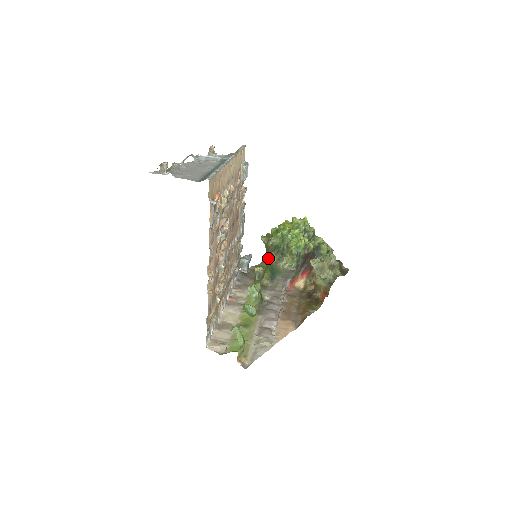
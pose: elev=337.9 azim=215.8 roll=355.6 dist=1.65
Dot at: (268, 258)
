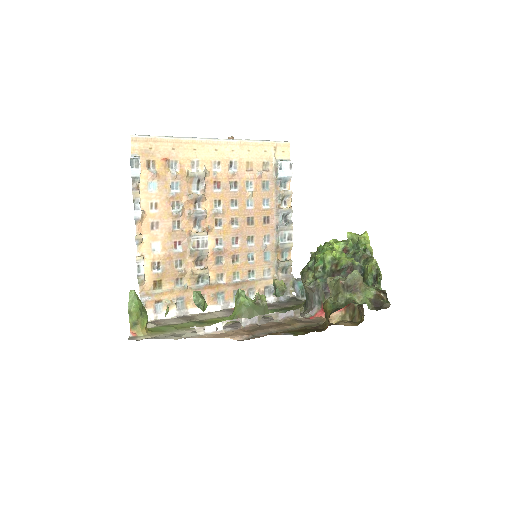
Dot at: occluded
